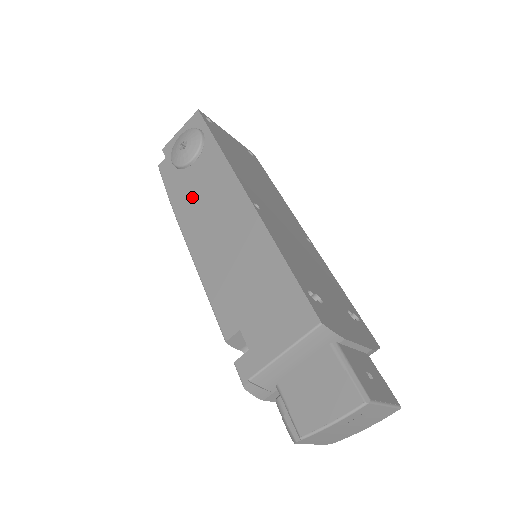
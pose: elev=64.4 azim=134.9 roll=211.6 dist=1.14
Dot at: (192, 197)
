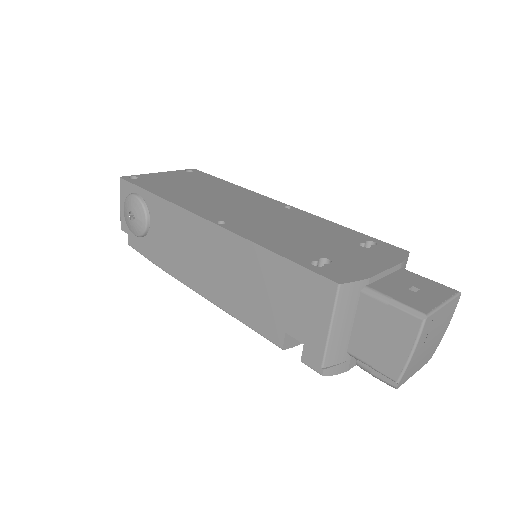
Dot at: (170, 252)
